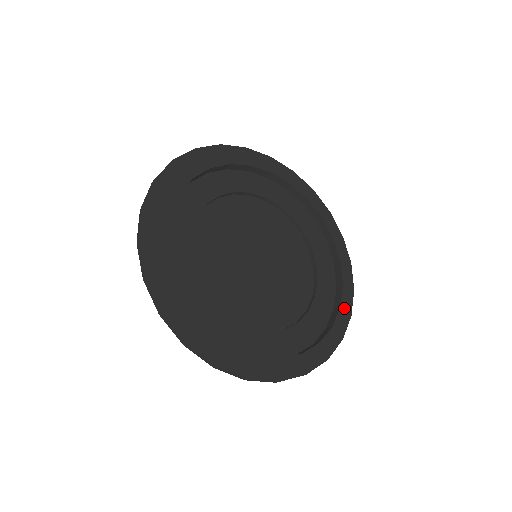
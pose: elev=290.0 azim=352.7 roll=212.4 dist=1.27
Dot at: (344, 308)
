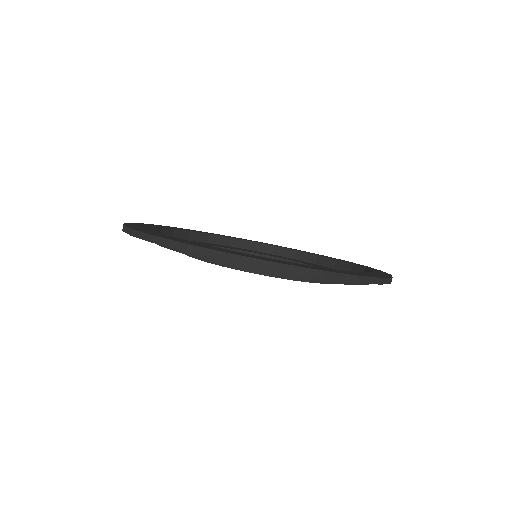
Dot at: occluded
